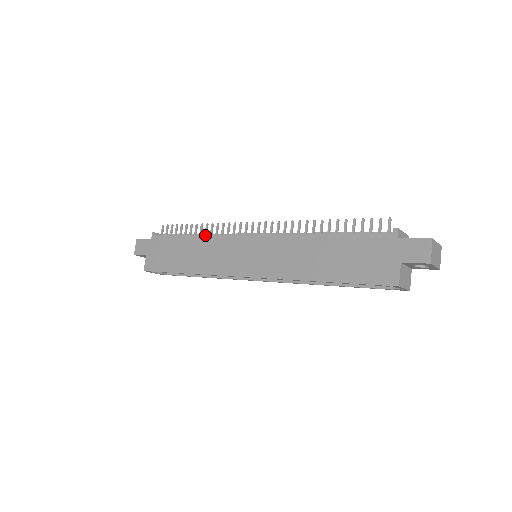
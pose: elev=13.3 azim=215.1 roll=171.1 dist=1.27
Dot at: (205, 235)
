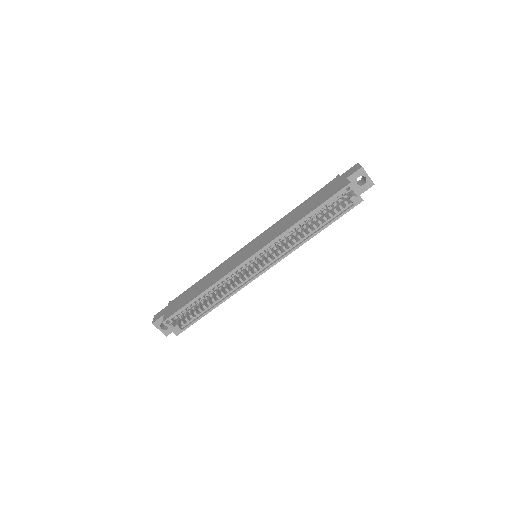
Dot at: (214, 269)
